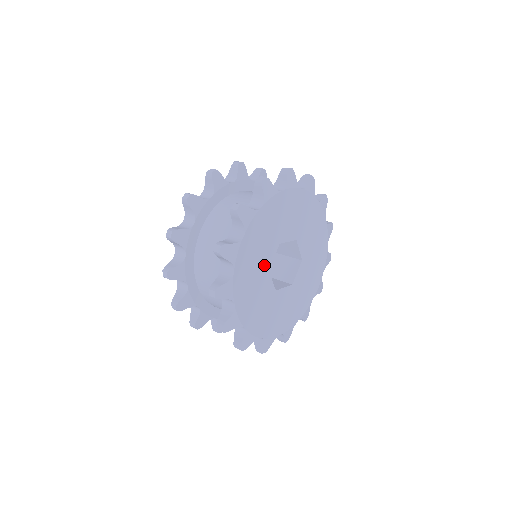
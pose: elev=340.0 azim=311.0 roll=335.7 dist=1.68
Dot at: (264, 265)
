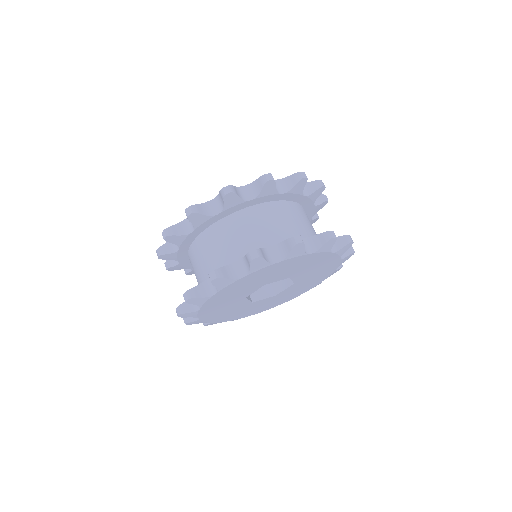
Dot at: (240, 297)
